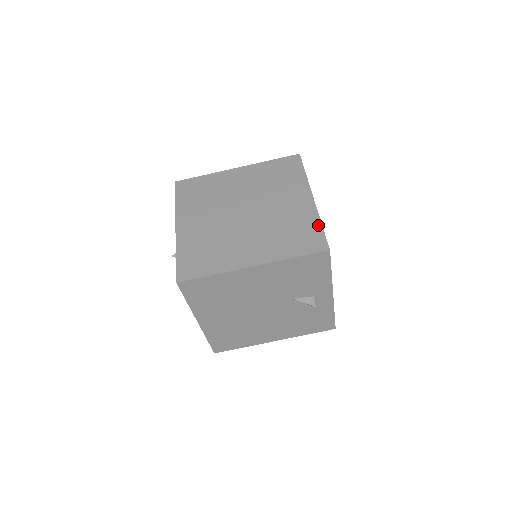
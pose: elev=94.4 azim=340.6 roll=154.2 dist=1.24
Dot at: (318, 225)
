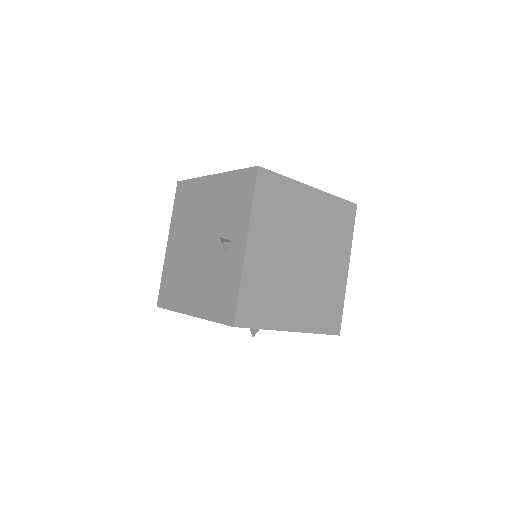
Dot at: (282, 176)
